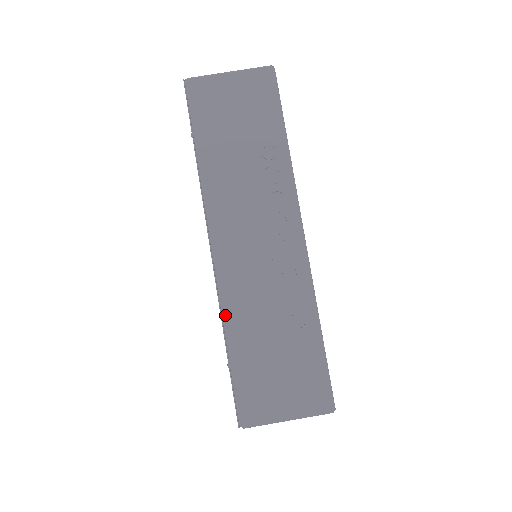
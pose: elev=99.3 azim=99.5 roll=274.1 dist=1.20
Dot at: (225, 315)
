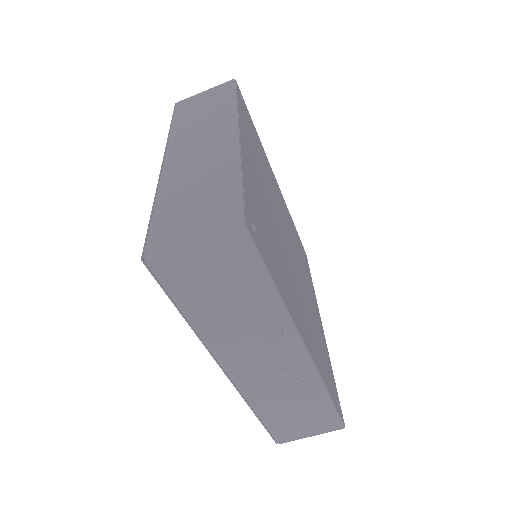
Dot at: (250, 403)
